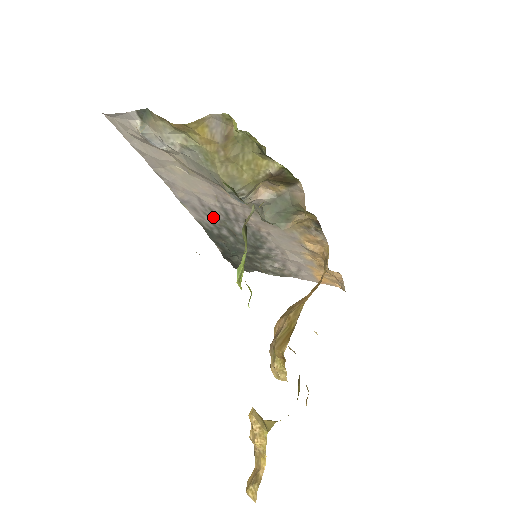
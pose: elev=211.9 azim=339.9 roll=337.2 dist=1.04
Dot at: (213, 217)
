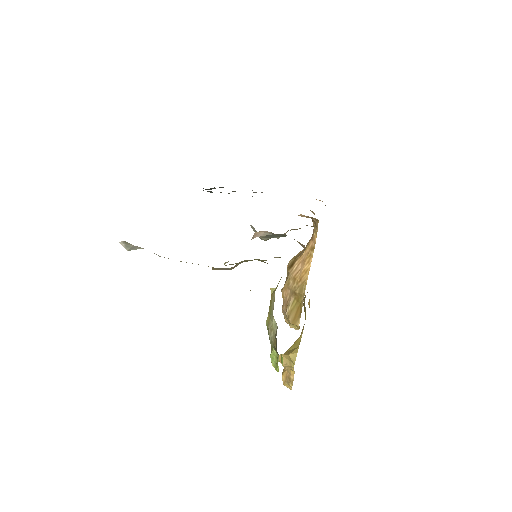
Dot at: occluded
